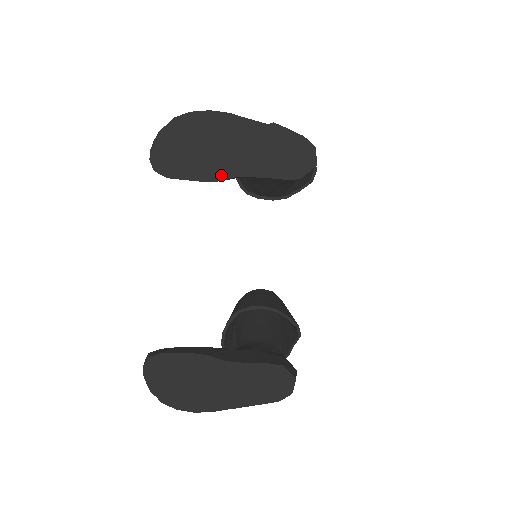
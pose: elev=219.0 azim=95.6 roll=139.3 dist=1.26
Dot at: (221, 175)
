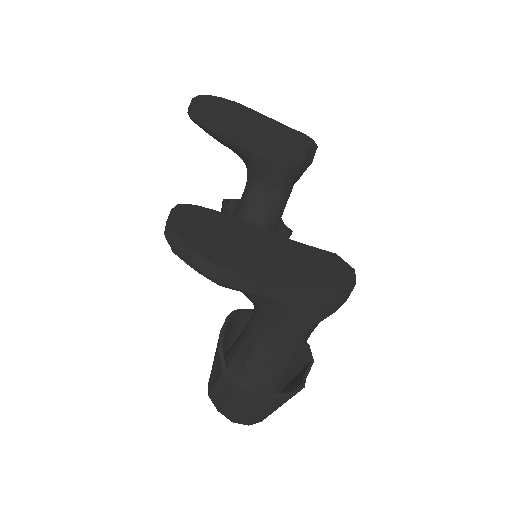
Dot at: (248, 127)
